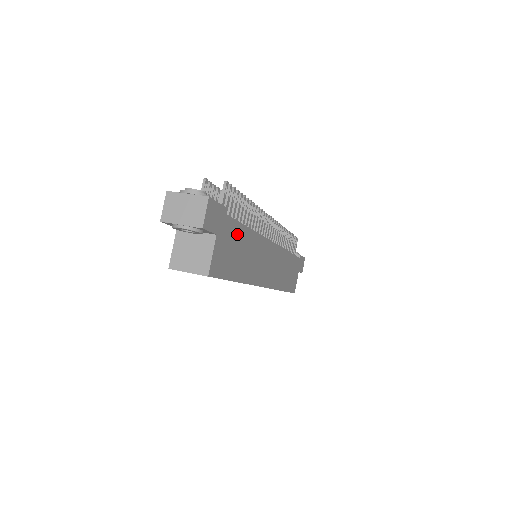
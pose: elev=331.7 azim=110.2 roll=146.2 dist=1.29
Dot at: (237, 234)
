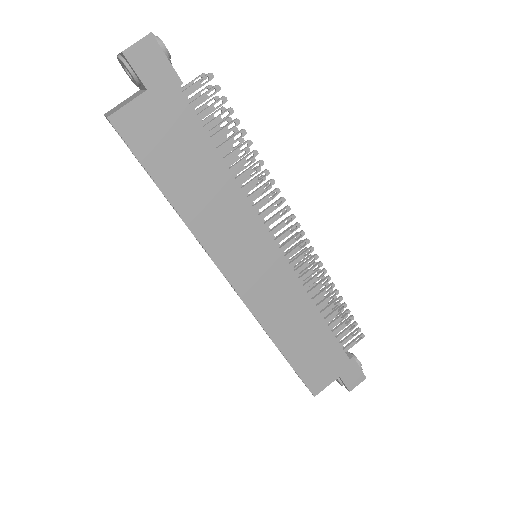
Dot at: (193, 139)
